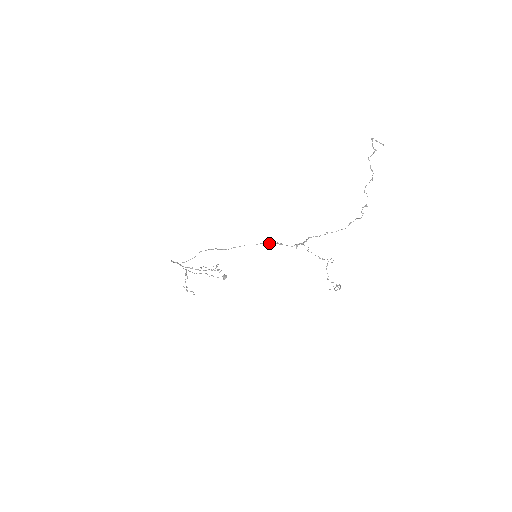
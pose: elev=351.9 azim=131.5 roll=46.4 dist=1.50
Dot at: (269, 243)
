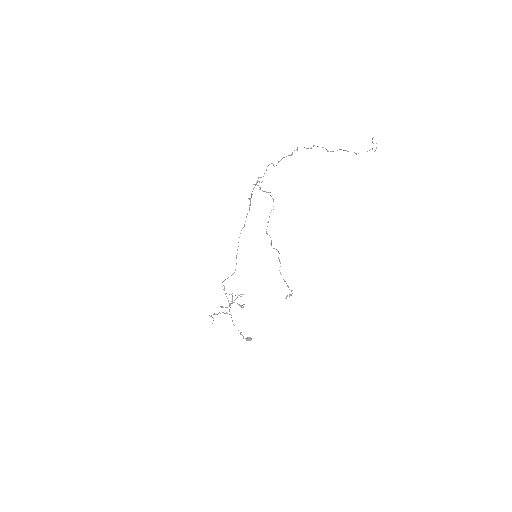
Dot at: (249, 198)
